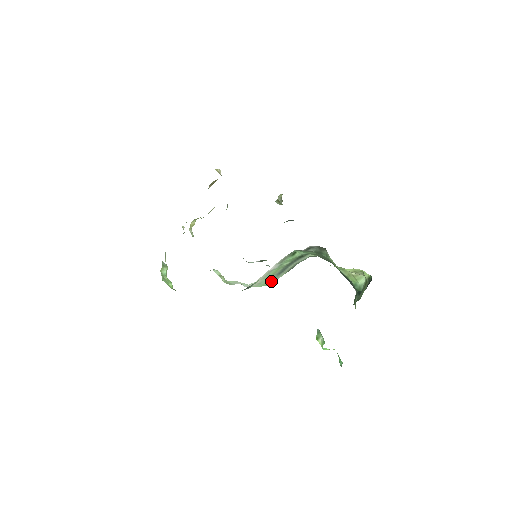
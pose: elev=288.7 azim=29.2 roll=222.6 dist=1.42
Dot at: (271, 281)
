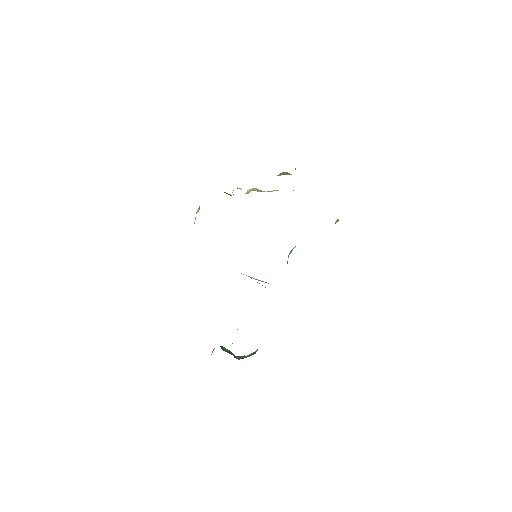
Dot at: occluded
